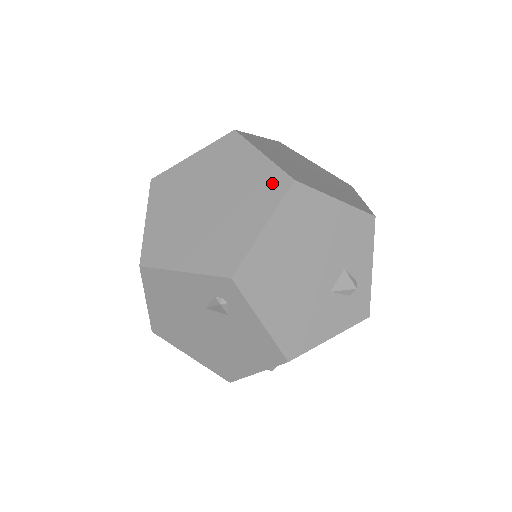
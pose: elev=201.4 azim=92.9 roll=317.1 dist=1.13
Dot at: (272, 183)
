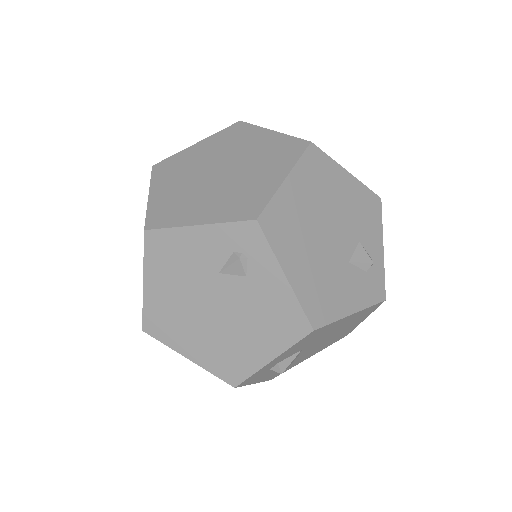
Dot at: (288, 147)
